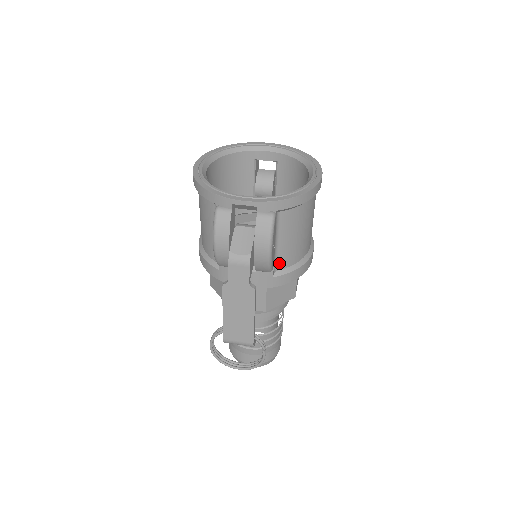
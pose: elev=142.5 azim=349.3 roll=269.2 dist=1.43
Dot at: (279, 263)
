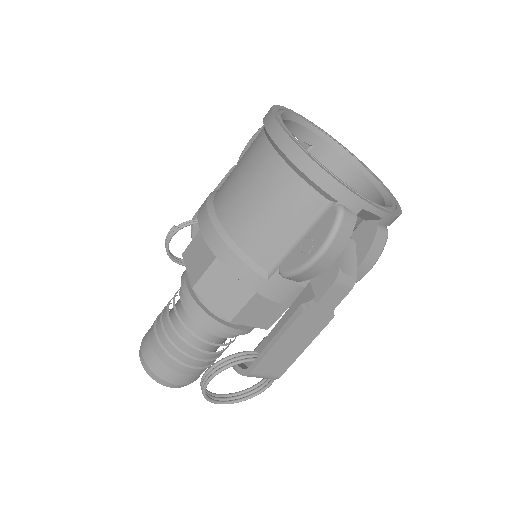
Dot at: occluded
